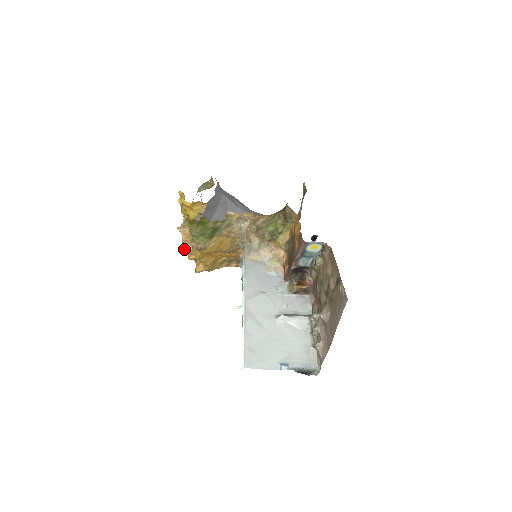
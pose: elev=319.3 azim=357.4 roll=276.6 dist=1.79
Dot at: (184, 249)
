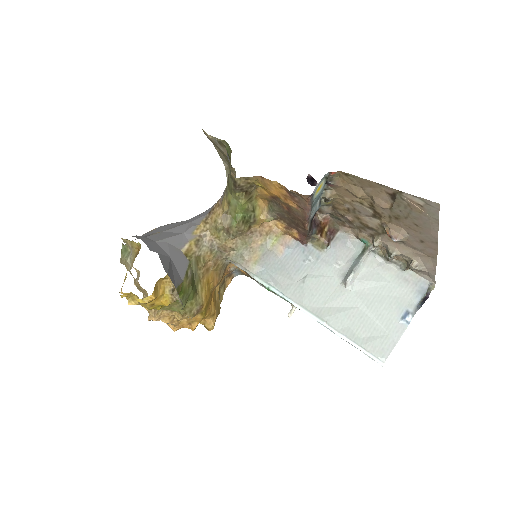
Dot at: (177, 328)
